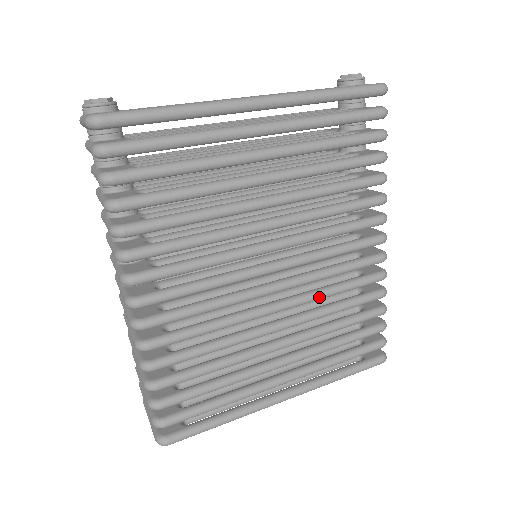
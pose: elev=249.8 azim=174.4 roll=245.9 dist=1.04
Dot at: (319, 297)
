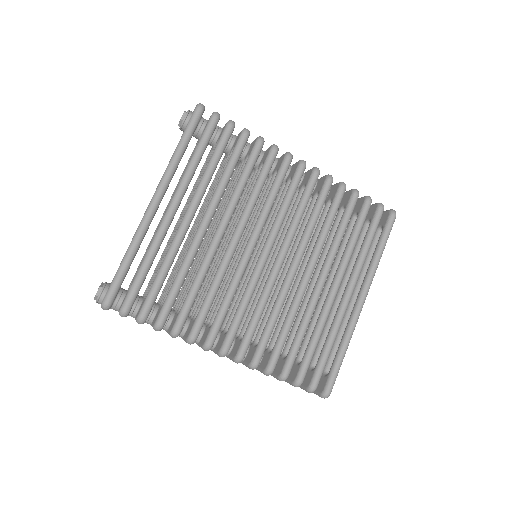
Dot at: (309, 235)
